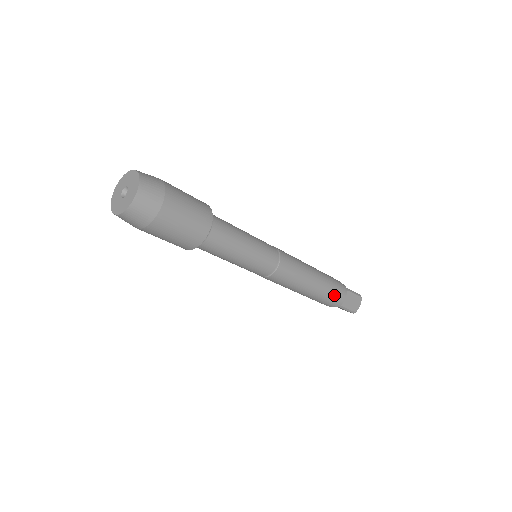
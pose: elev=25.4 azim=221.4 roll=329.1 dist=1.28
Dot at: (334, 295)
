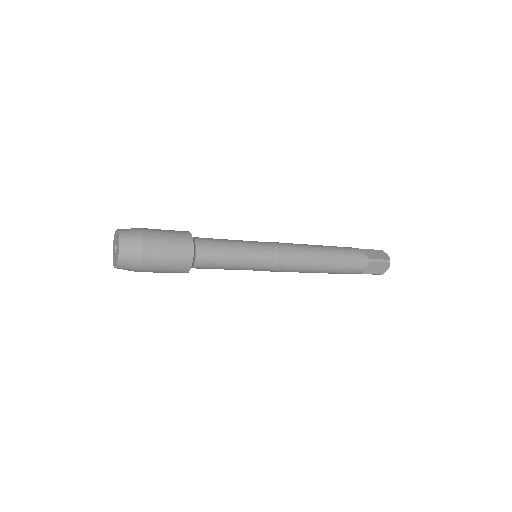
Dot at: (349, 270)
